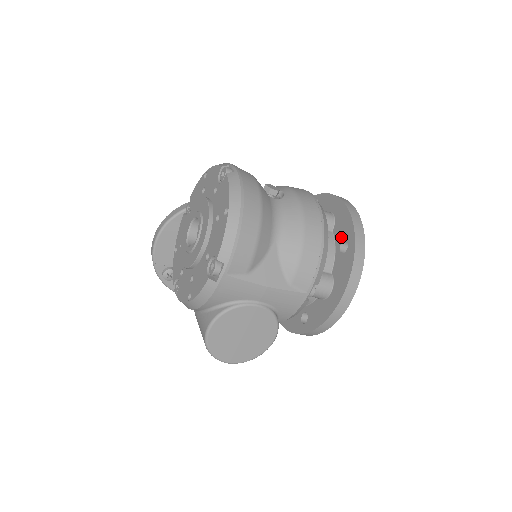
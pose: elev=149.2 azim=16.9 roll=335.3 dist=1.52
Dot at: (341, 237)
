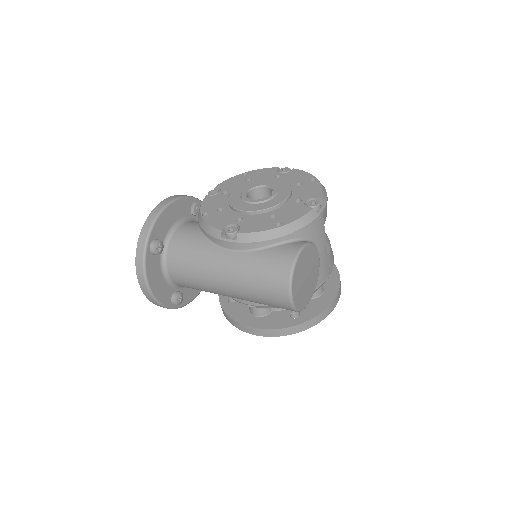
Dot at: occluded
